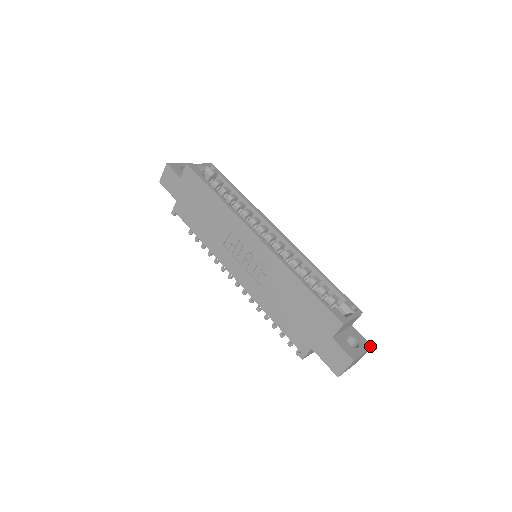
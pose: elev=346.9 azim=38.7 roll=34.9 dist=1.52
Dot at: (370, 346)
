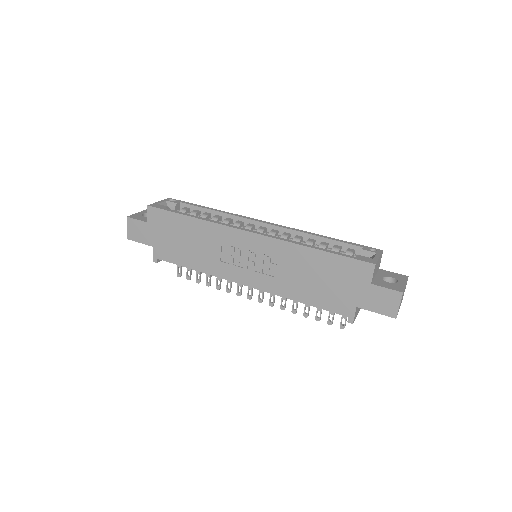
Dot at: (406, 277)
